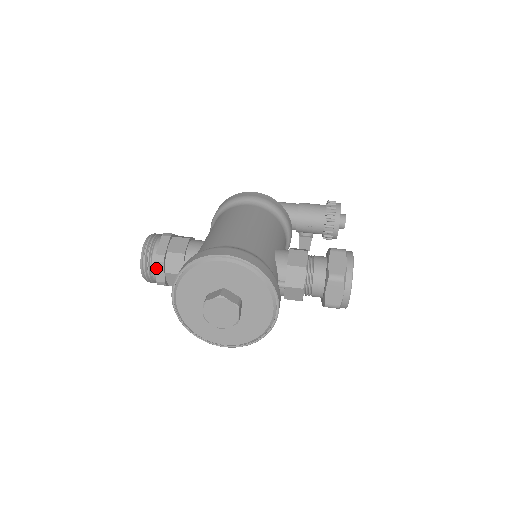
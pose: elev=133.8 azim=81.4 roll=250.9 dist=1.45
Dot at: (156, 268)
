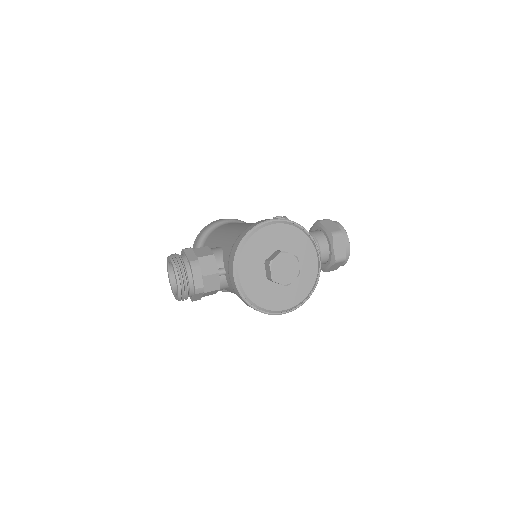
Dot at: (193, 275)
